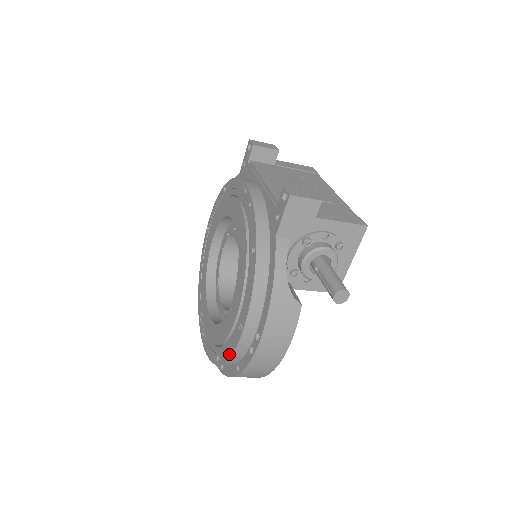
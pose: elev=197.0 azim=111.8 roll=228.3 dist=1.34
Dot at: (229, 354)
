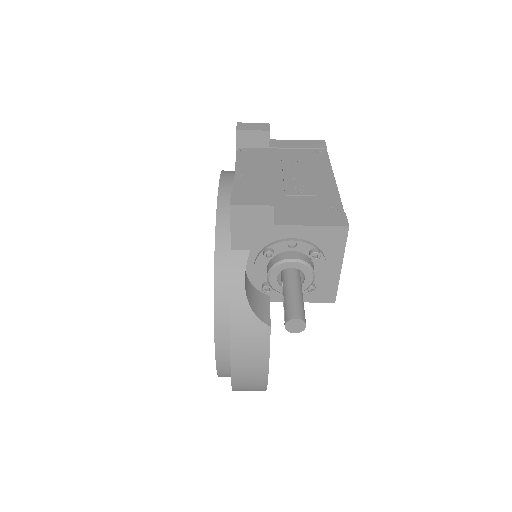
Dot at: occluded
